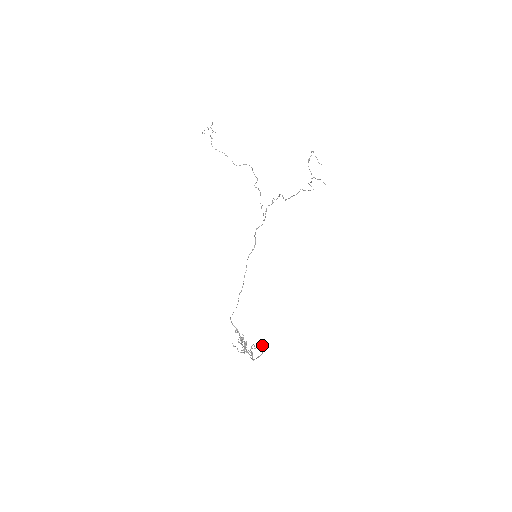
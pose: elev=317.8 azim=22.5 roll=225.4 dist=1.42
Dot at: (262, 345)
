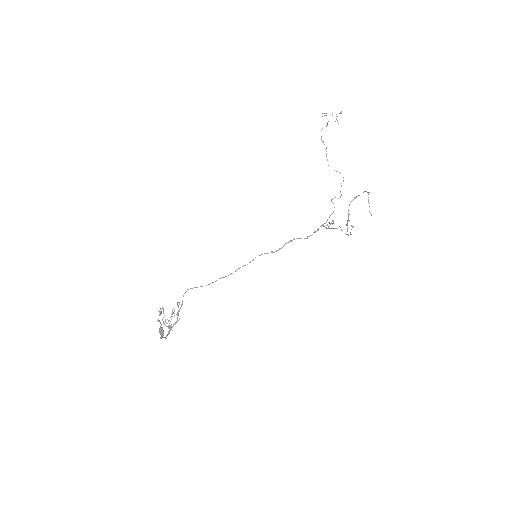
Dot at: (161, 328)
